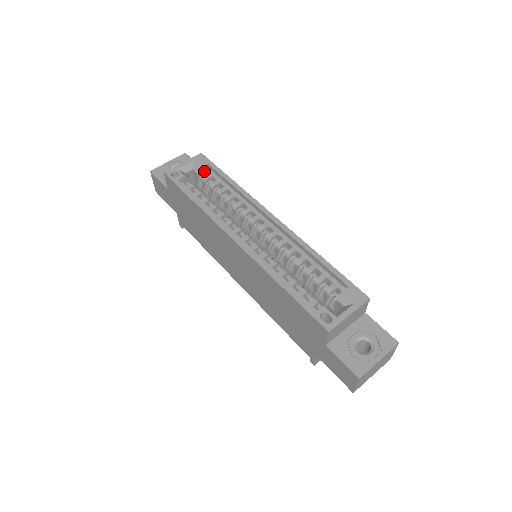
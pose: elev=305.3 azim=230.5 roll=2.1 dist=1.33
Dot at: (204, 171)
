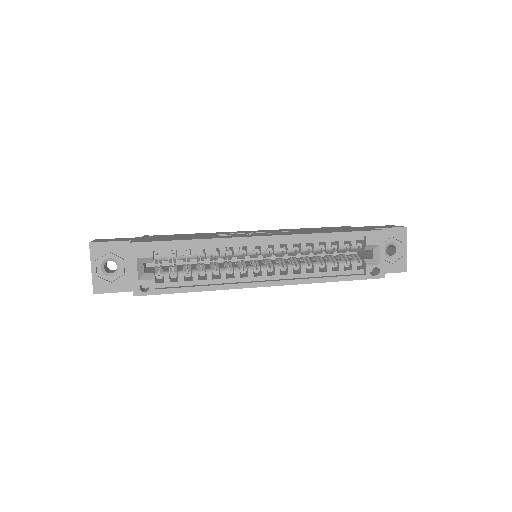
Dot at: (152, 253)
